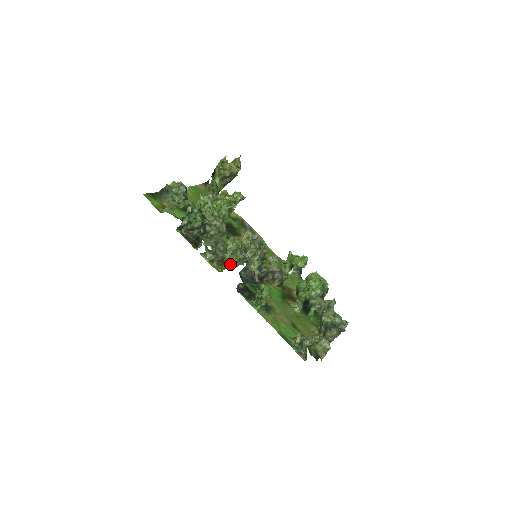
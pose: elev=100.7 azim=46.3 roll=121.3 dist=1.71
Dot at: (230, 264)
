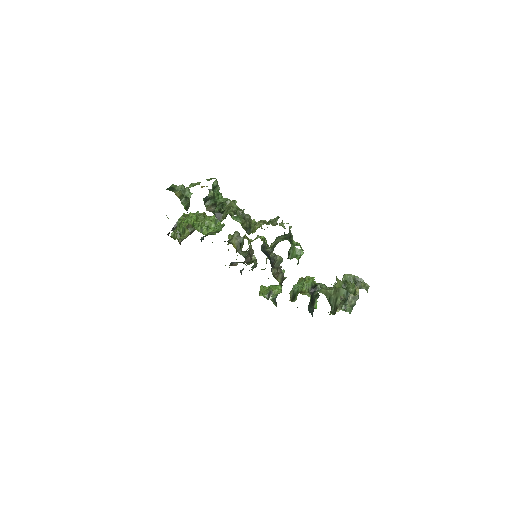
Dot at: (263, 223)
